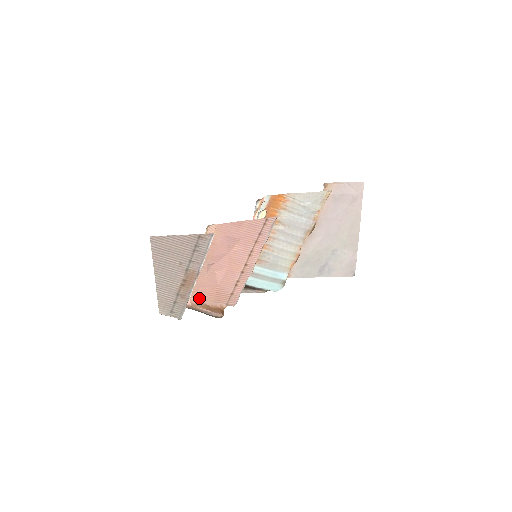
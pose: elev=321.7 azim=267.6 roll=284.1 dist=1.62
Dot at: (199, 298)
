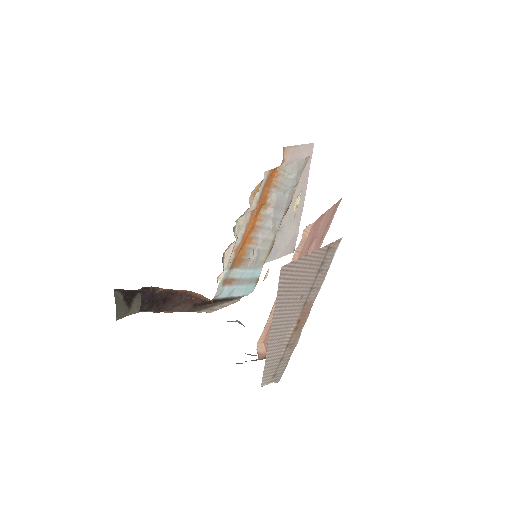
Dot at: (268, 339)
